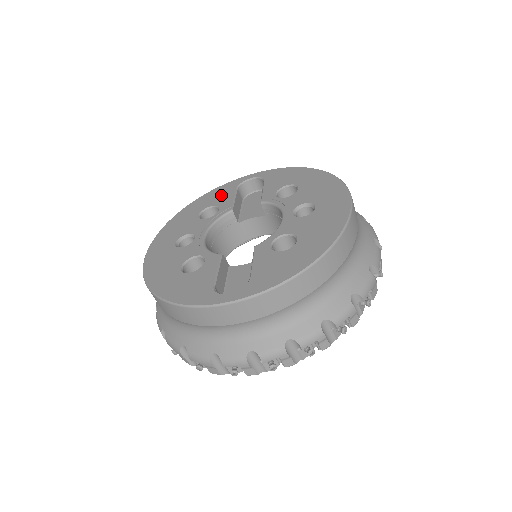
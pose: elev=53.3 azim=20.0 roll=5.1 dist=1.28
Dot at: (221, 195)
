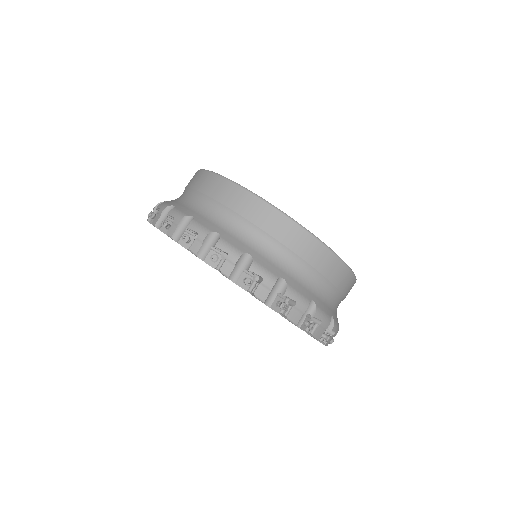
Dot at: occluded
